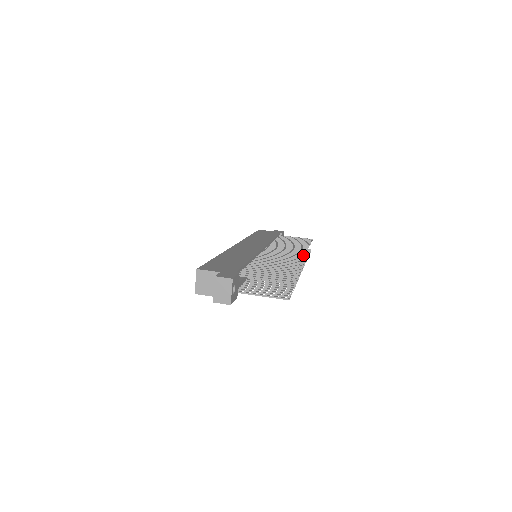
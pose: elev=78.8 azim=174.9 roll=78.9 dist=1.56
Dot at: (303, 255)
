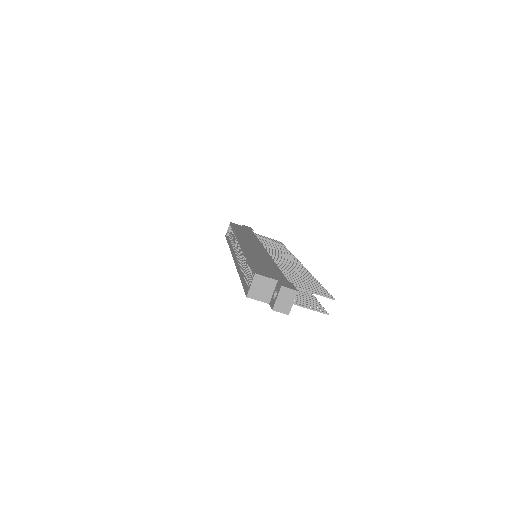
Dot at: (302, 264)
